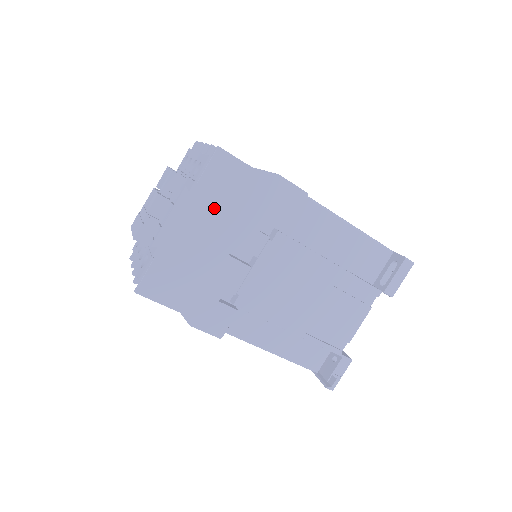
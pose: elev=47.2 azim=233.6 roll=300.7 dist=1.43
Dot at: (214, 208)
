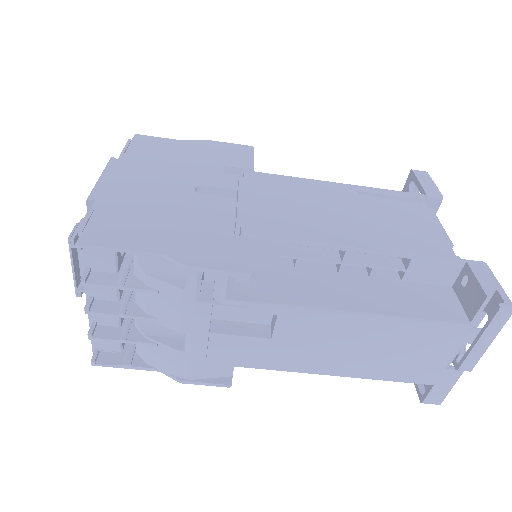
Dot at: (155, 166)
